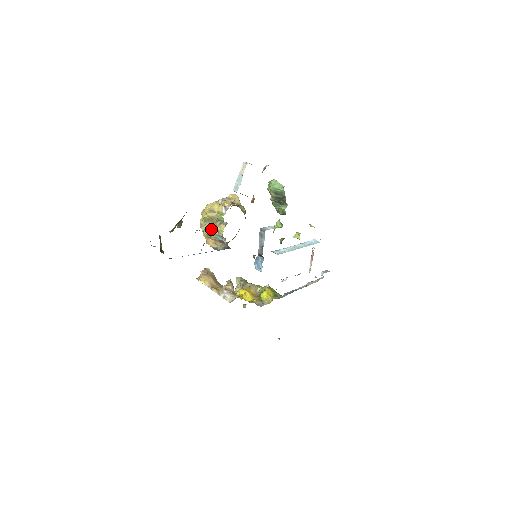
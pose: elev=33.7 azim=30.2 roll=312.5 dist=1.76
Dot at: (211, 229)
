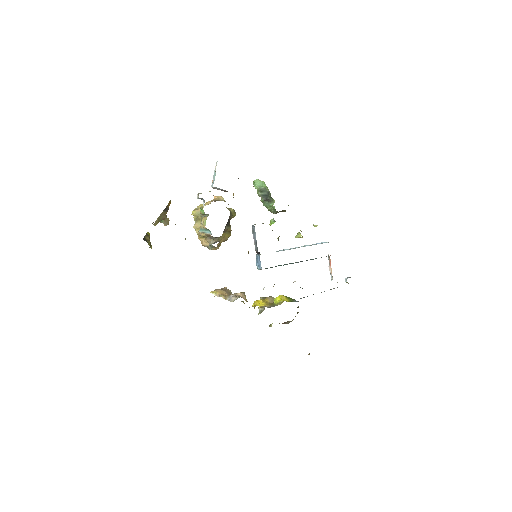
Dot at: (199, 227)
